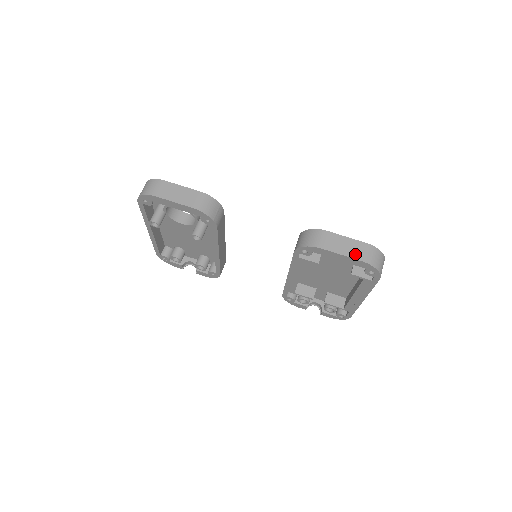
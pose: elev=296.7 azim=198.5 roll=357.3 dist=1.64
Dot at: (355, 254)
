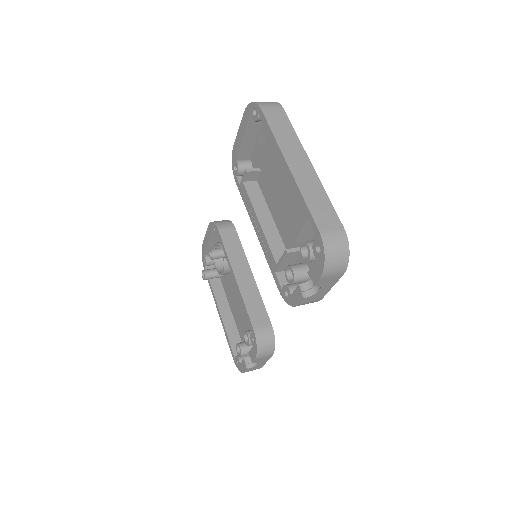
Dot at: occluded
